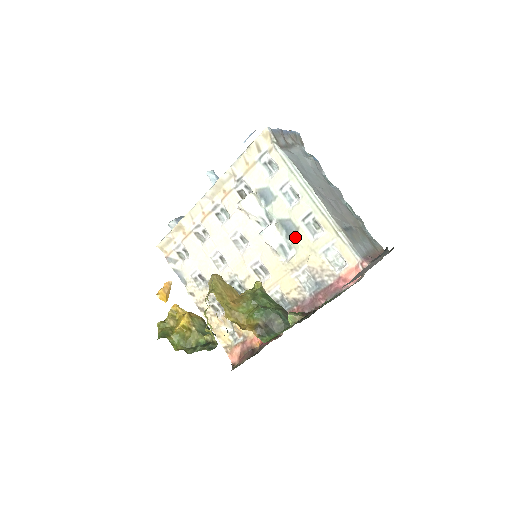
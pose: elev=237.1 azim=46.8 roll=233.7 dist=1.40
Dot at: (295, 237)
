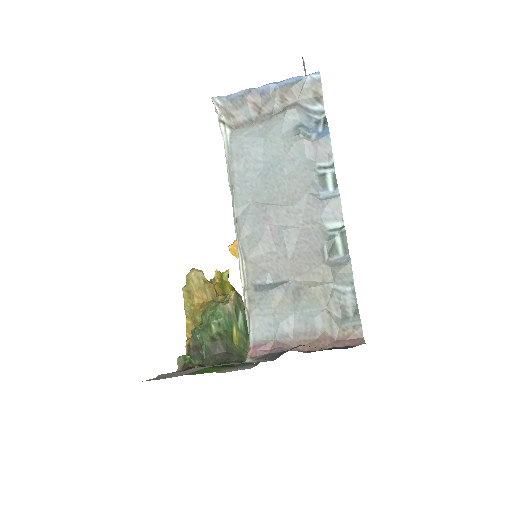
Dot at: occluded
